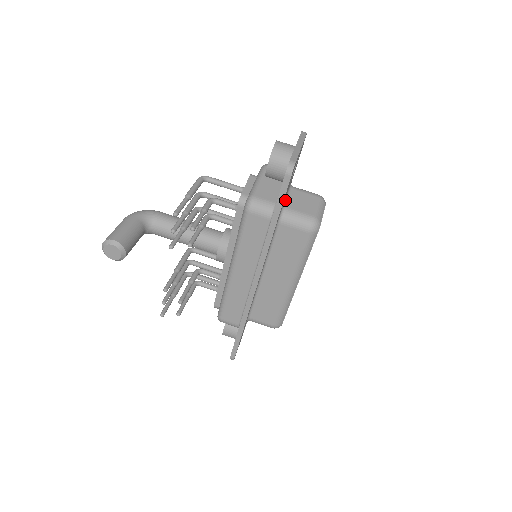
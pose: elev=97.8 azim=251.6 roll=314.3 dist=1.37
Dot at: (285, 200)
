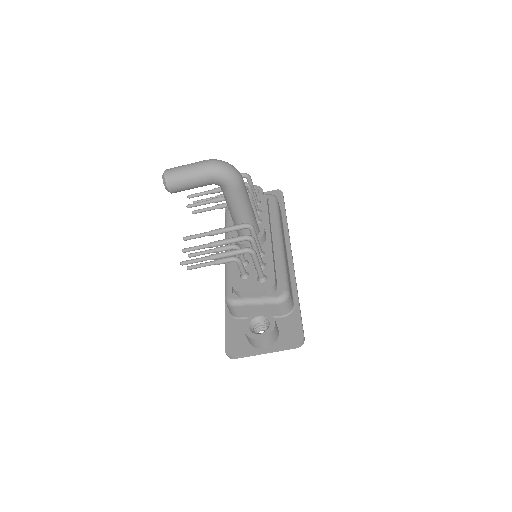
Dot at: occluded
